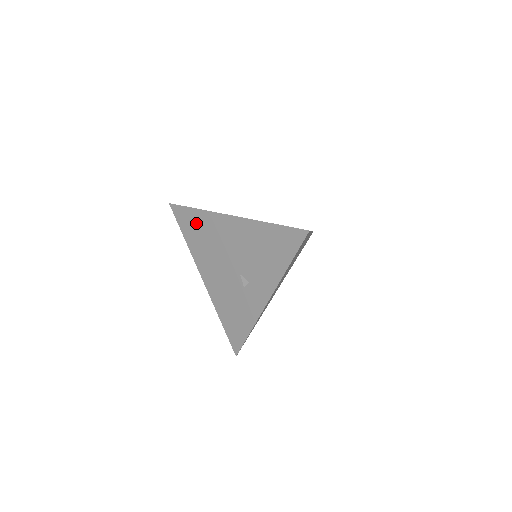
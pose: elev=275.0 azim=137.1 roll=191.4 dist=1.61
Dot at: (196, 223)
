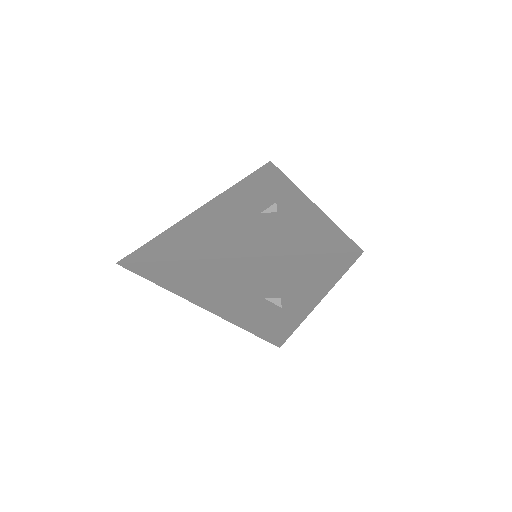
Dot at: (170, 239)
